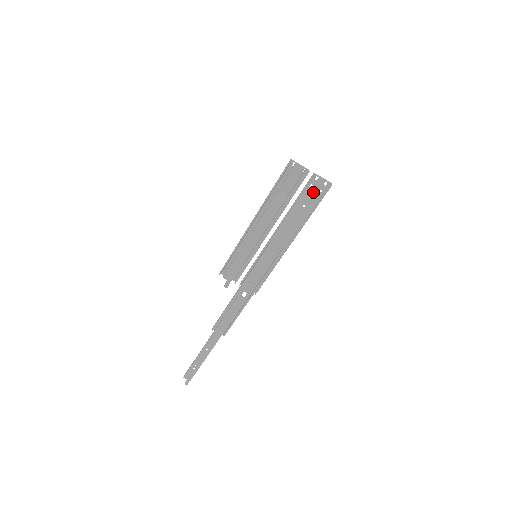
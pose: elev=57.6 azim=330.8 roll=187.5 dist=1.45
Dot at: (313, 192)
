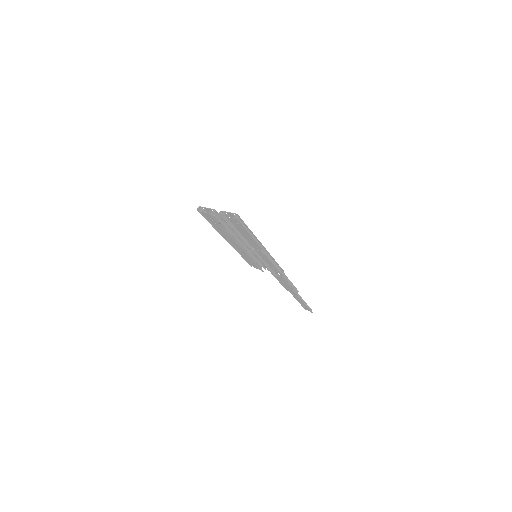
Dot at: (235, 221)
